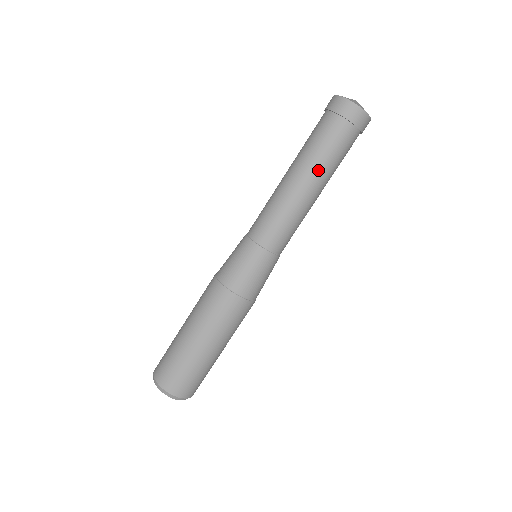
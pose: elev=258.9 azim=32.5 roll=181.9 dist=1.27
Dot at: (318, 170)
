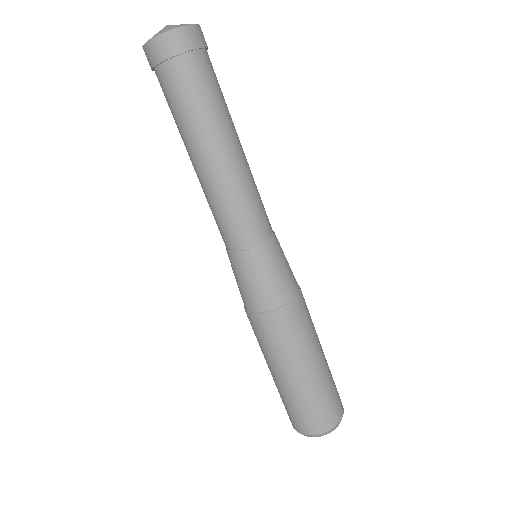
Dot at: (227, 124)
